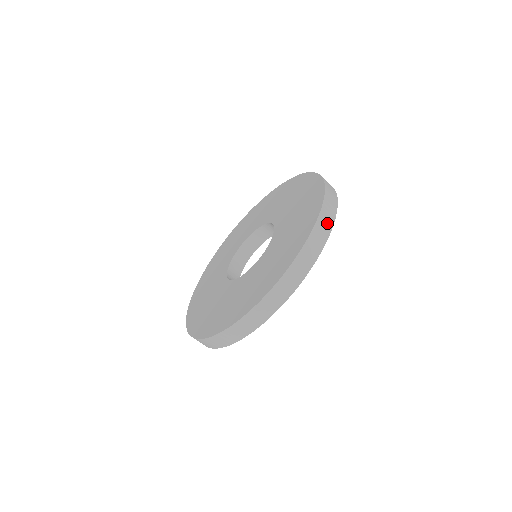
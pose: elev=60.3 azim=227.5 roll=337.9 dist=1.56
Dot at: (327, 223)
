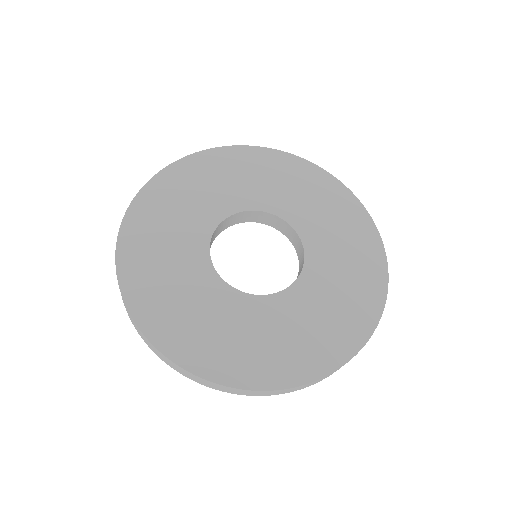
Dot at: (300, 388)
